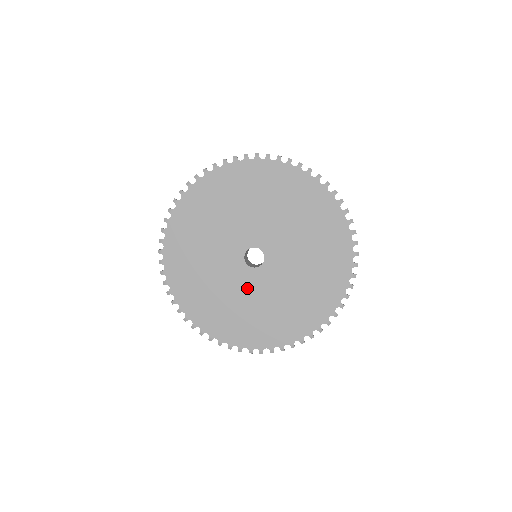
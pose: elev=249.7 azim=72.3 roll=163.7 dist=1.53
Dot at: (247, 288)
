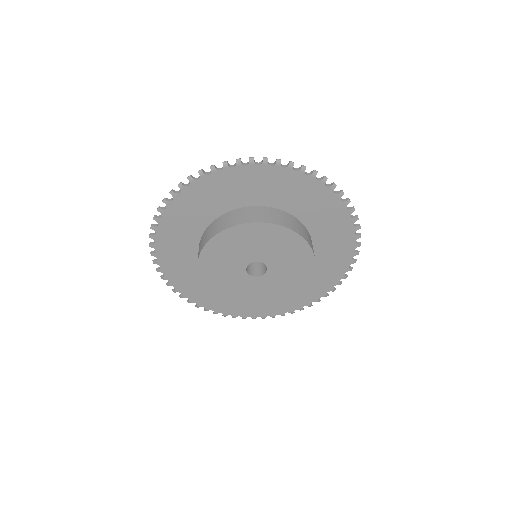
Dot at: (264, 291)
